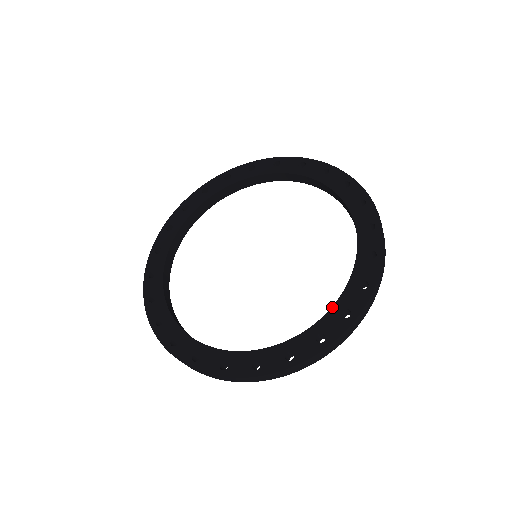
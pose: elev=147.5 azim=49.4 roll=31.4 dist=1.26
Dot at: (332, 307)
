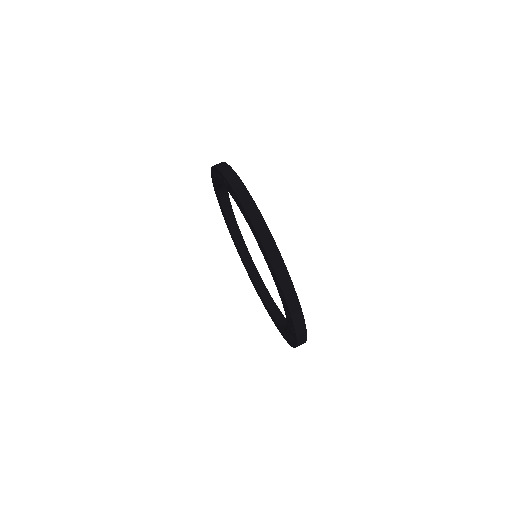
Dot at: (281, 328)
